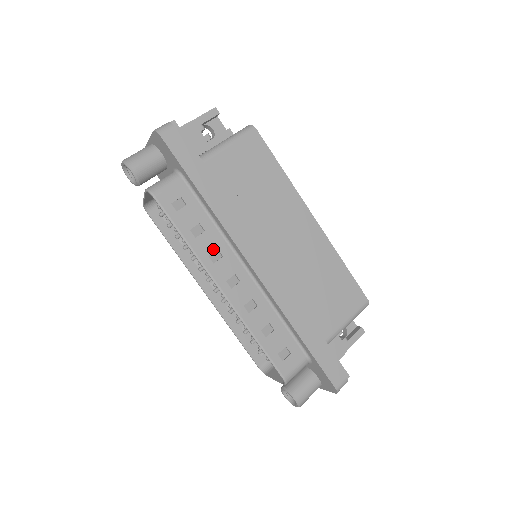
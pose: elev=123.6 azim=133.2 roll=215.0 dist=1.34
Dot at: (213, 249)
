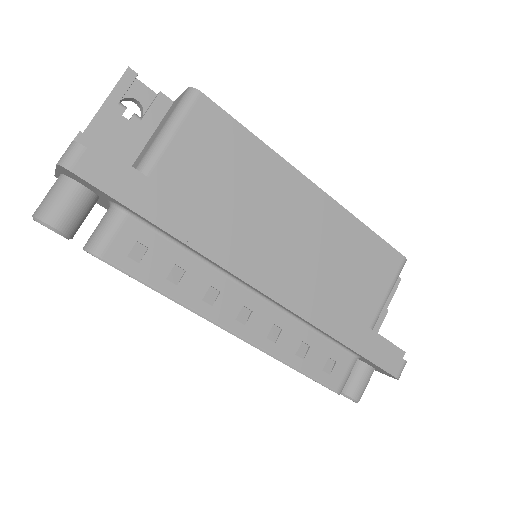
Dot at: (205, 289)
